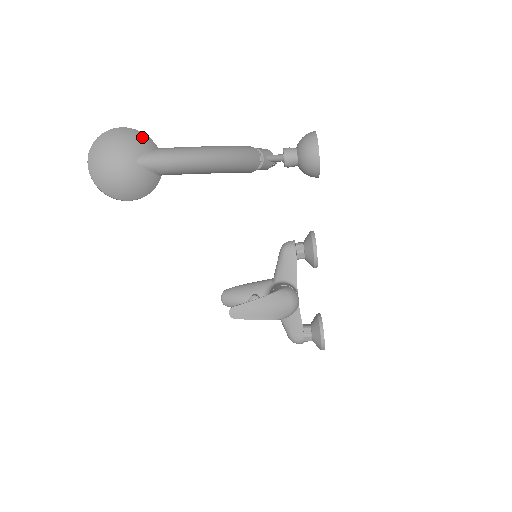
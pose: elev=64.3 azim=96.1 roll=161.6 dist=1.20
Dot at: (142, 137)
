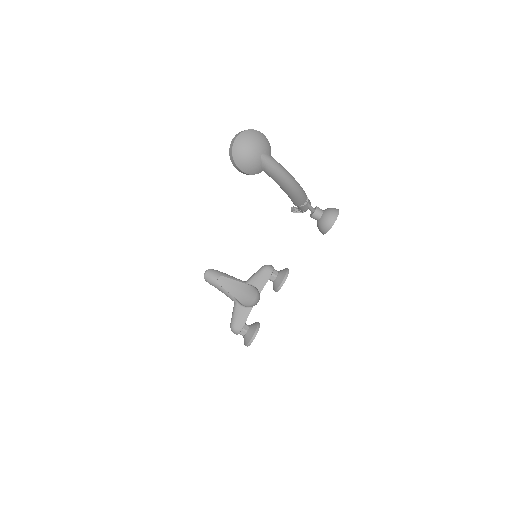
Dot at: (269, 146)
